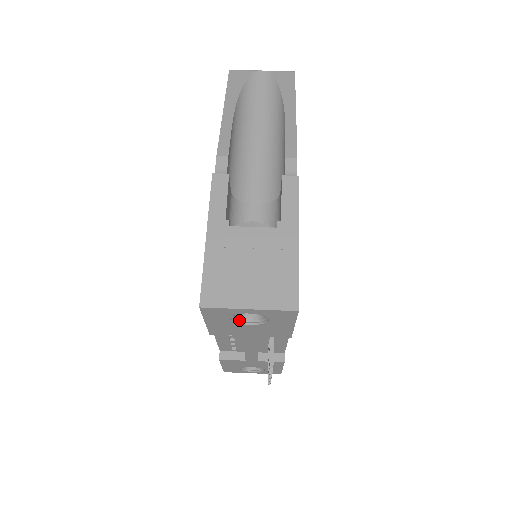
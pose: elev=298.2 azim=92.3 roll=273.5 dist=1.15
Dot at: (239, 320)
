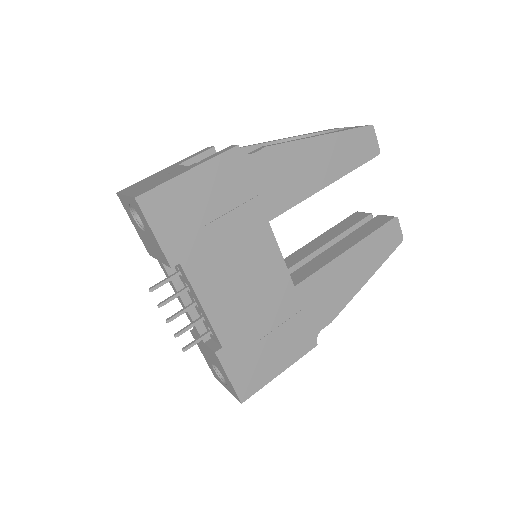
Dot at: (141, 225)
